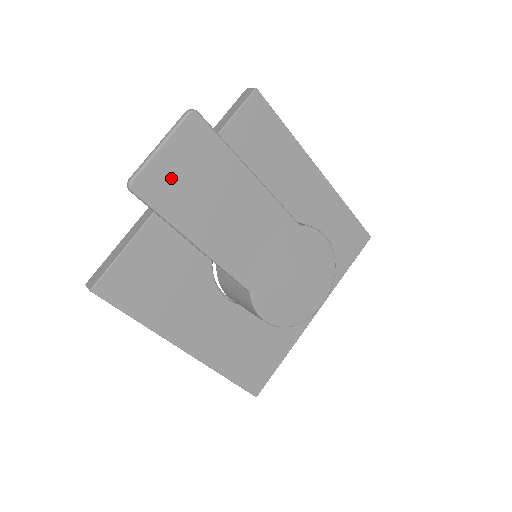
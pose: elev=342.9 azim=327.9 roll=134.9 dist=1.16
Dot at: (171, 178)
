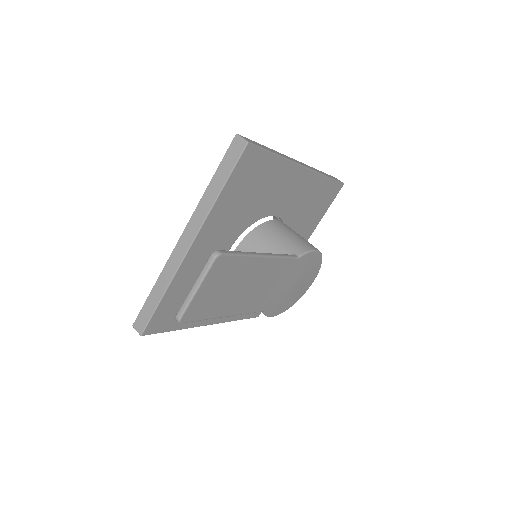
Dot at: (206, 300)
